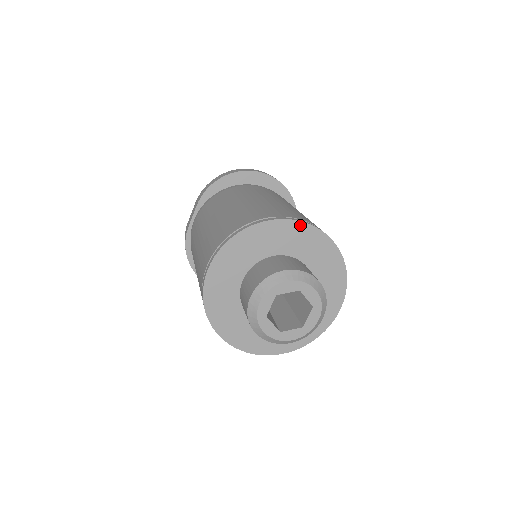
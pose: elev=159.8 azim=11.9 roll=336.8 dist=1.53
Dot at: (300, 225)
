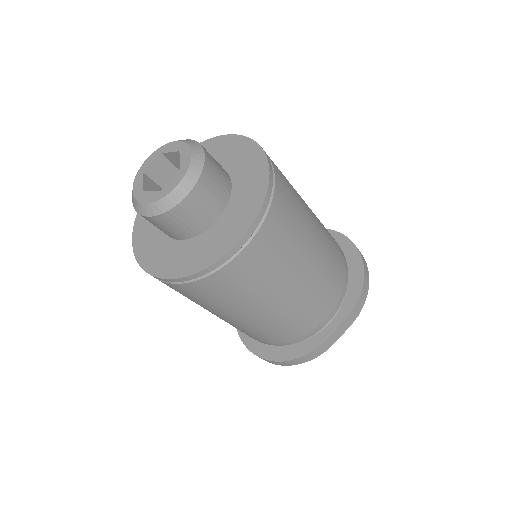
Dot at: (246, 141)
